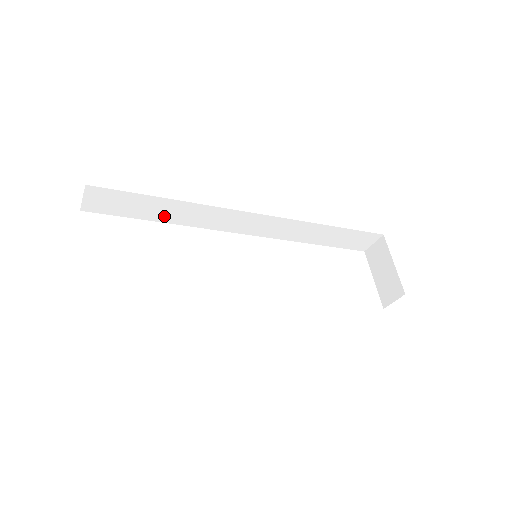
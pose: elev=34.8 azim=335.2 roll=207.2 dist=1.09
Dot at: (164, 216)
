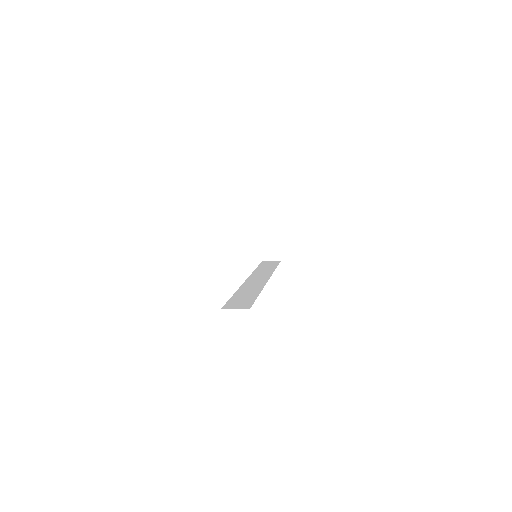
Dot at: occluded
